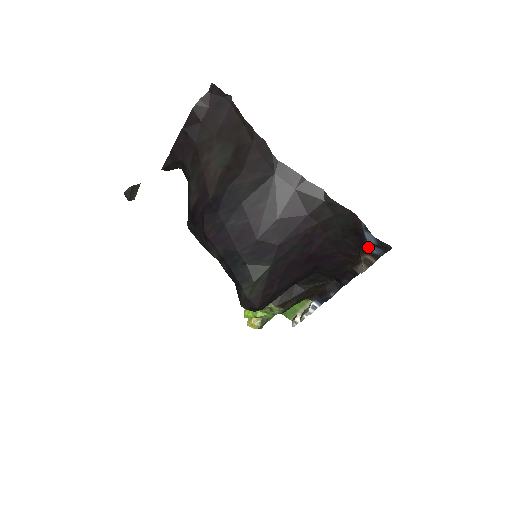
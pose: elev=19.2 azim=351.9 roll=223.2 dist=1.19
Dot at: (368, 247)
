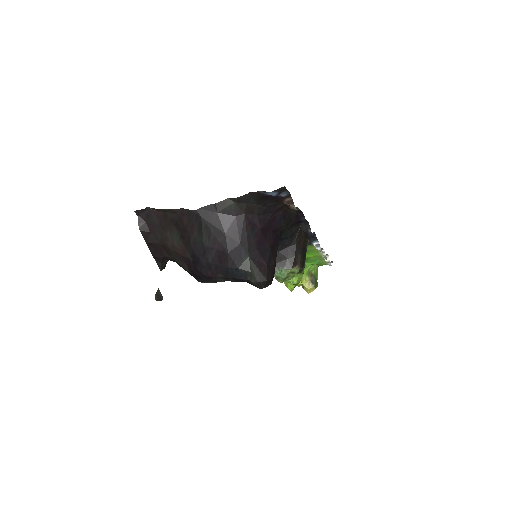
Dot at: (280, 196)
